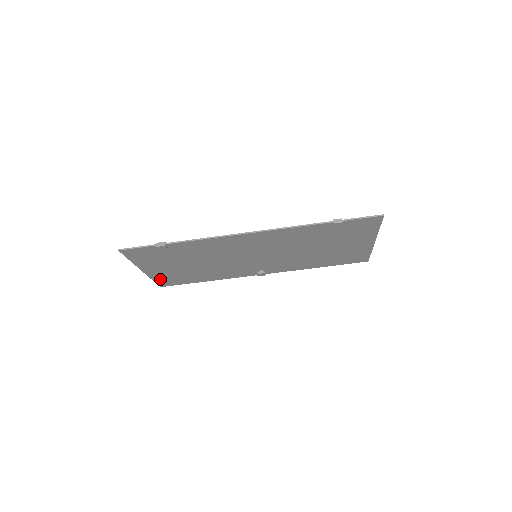
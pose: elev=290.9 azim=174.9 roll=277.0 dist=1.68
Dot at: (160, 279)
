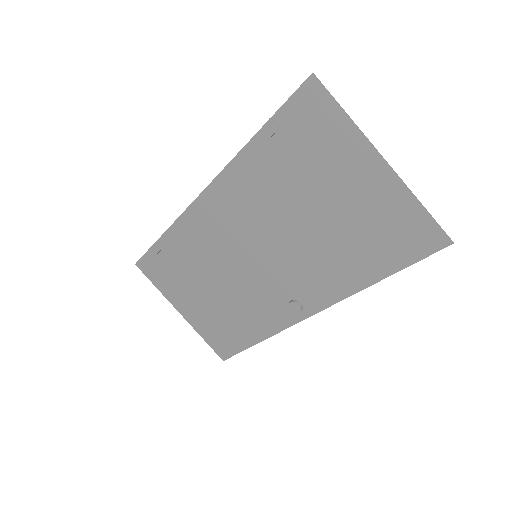
Dot at: (209, 337)
